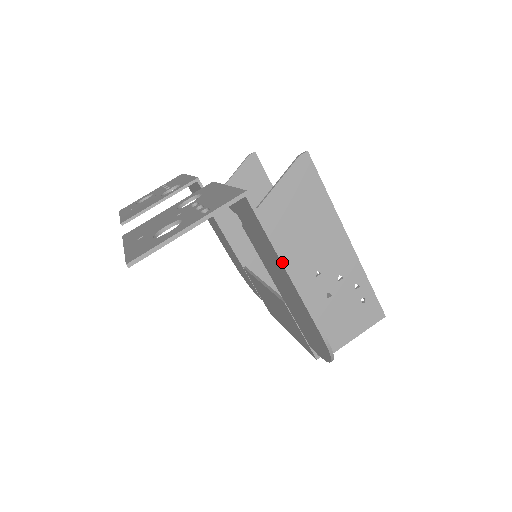
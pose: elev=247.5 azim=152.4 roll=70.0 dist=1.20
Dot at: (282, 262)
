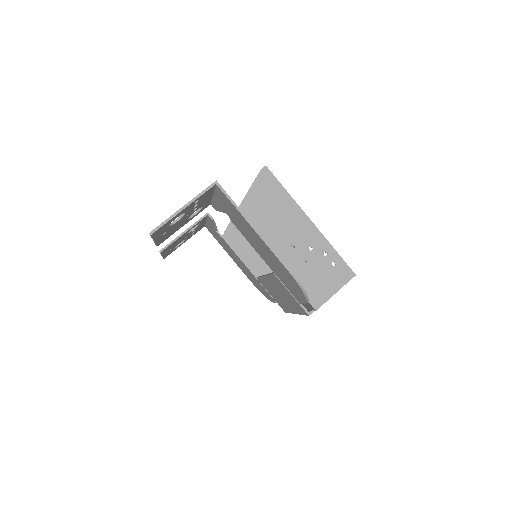
Dot at: (248, 222)
